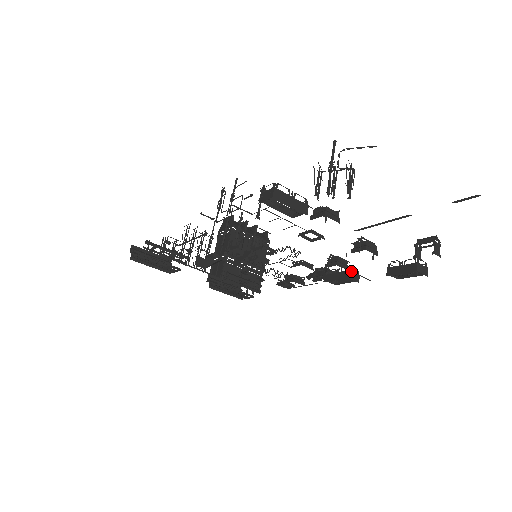
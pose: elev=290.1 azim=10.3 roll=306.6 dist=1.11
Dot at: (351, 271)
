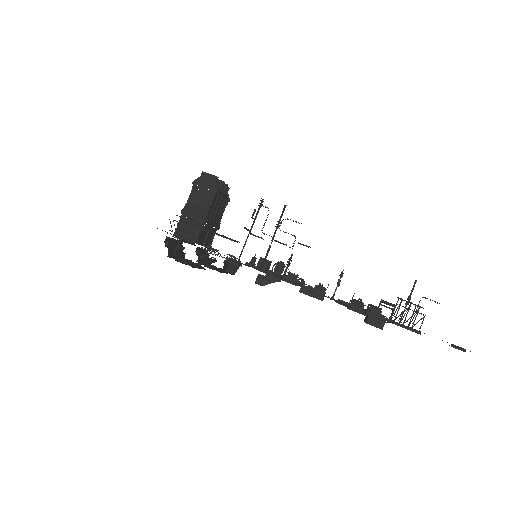
Dot at: occluded
